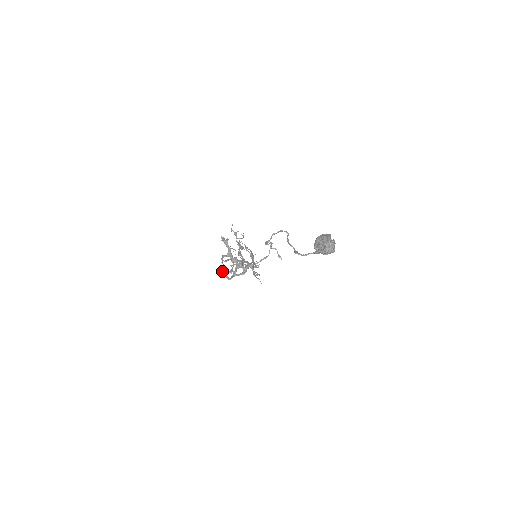
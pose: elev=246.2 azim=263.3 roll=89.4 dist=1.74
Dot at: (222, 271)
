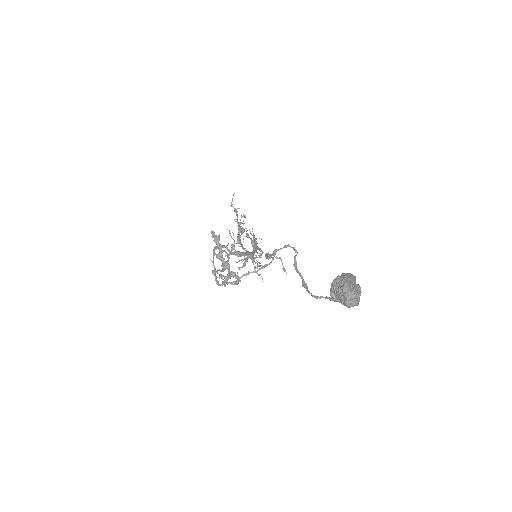
Dot at: occluded
